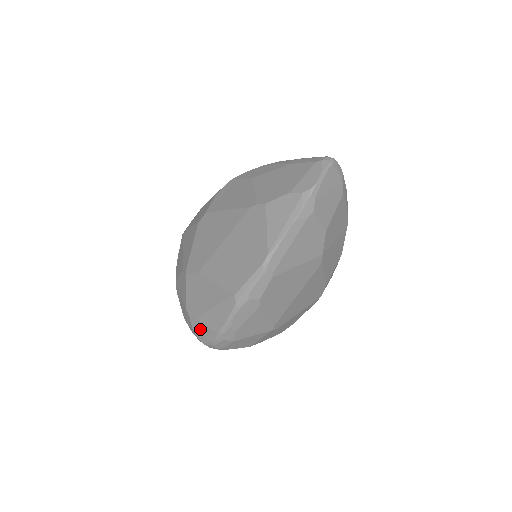
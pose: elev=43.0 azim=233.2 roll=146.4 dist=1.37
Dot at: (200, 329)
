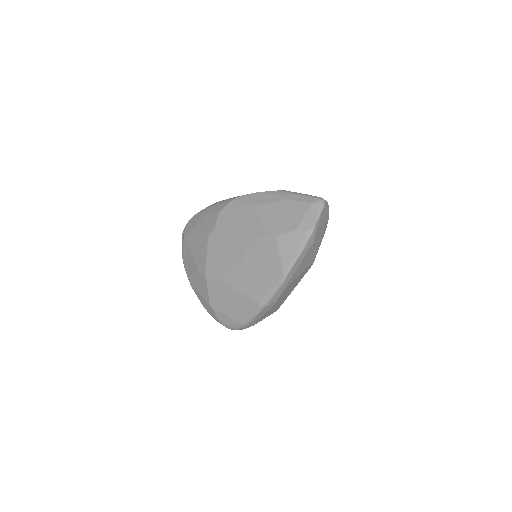
Dot at: (225, 320)
